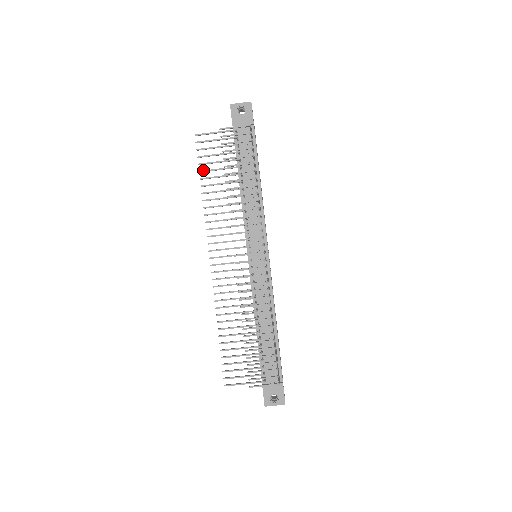
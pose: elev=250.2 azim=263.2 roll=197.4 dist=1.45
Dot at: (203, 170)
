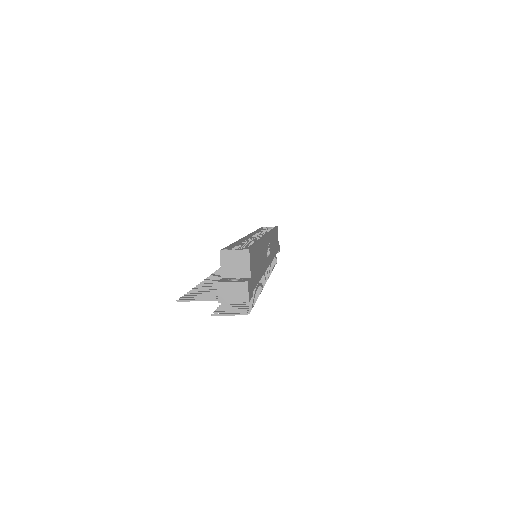
Dot at: occluded
